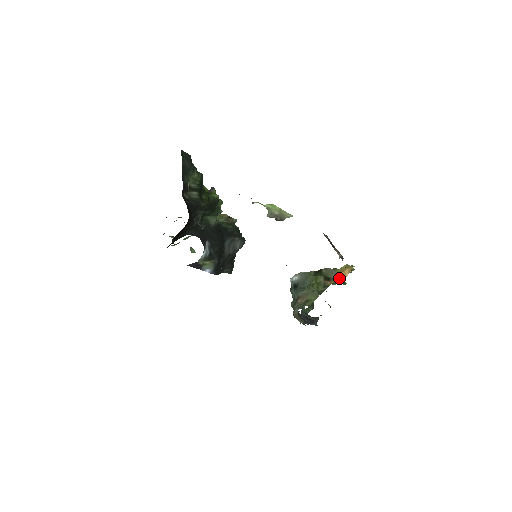
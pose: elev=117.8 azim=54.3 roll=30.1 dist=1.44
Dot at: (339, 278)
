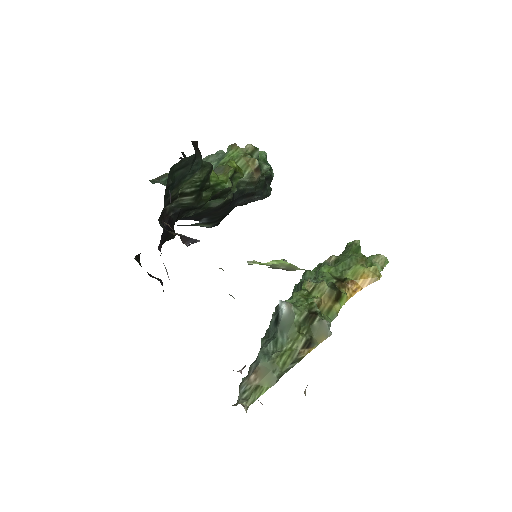
Dot at: (353, 288)
